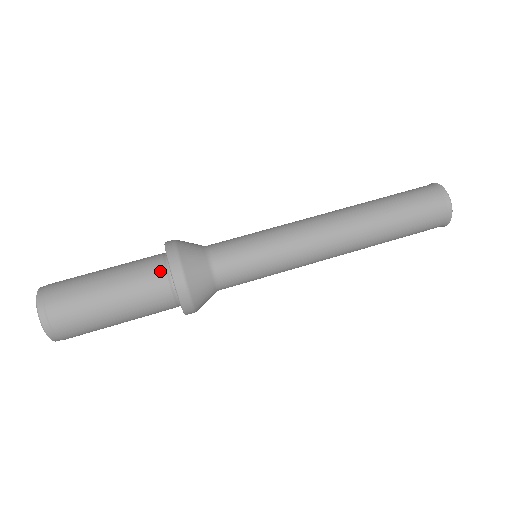
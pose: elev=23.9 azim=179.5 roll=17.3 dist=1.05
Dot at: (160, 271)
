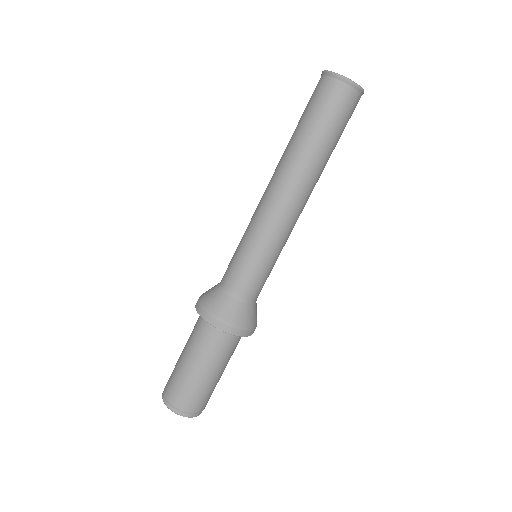
Dot at: (201, 322)
